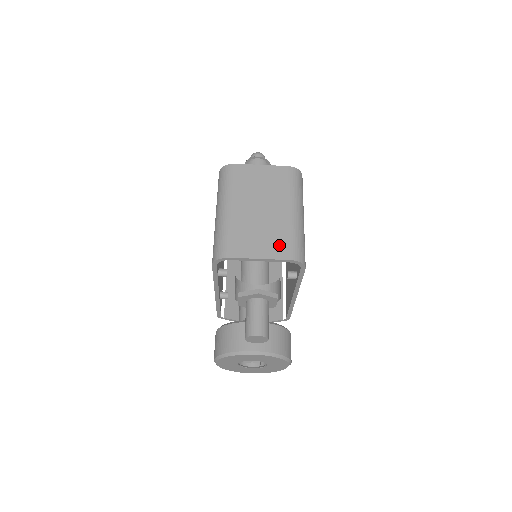
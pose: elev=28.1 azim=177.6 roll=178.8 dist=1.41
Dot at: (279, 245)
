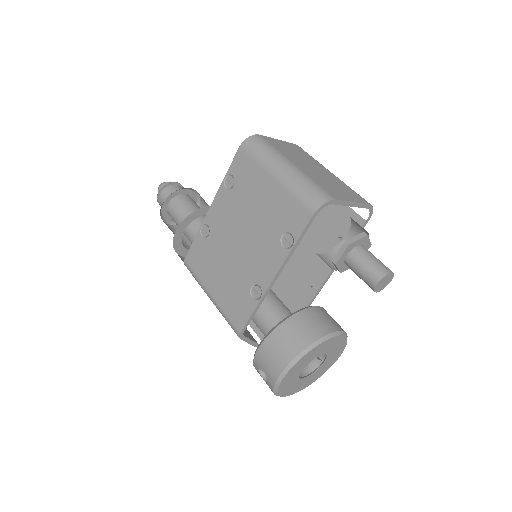
Dot at: (353, 194)
